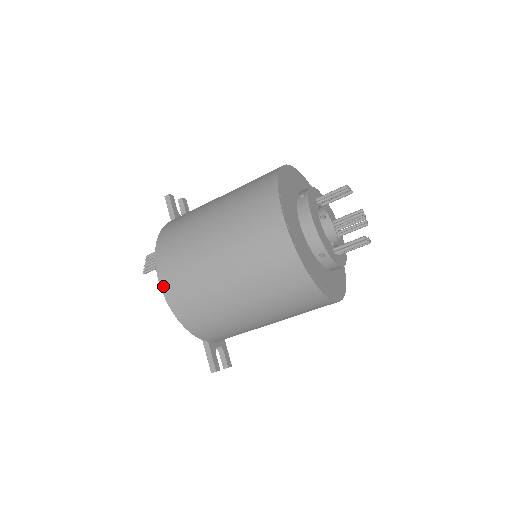
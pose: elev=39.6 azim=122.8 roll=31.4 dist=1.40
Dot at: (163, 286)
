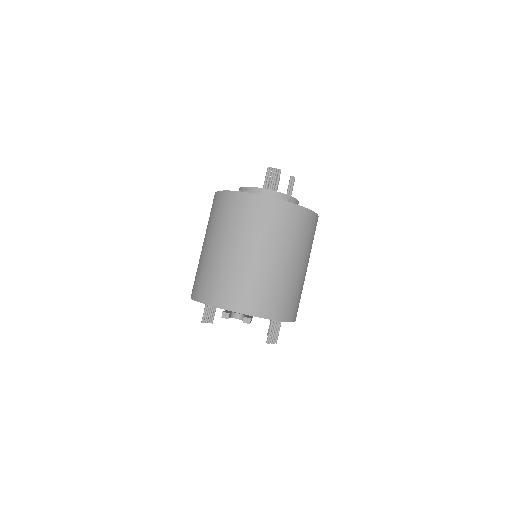
Dot at: occluded
